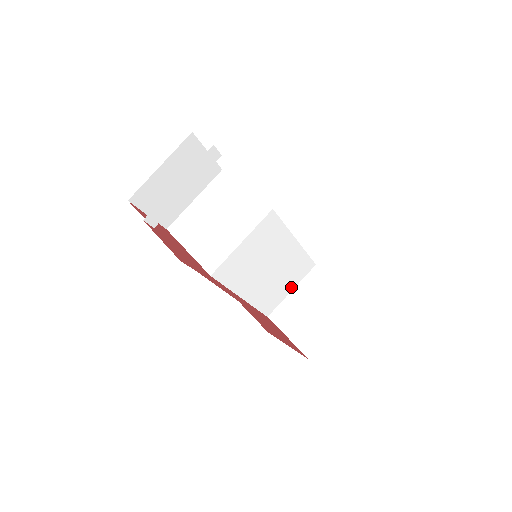
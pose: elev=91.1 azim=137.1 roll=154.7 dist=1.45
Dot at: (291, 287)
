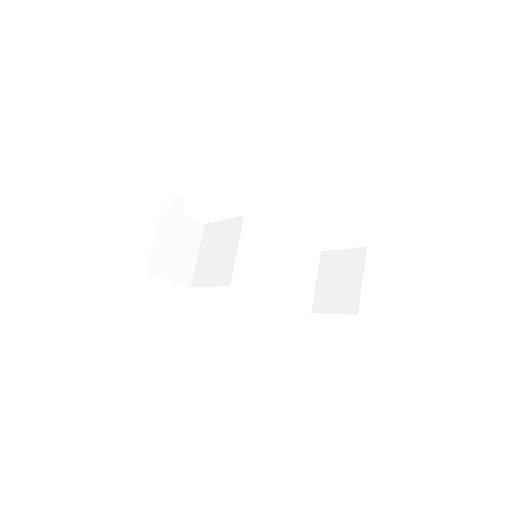
Dot at: (313, 278)
